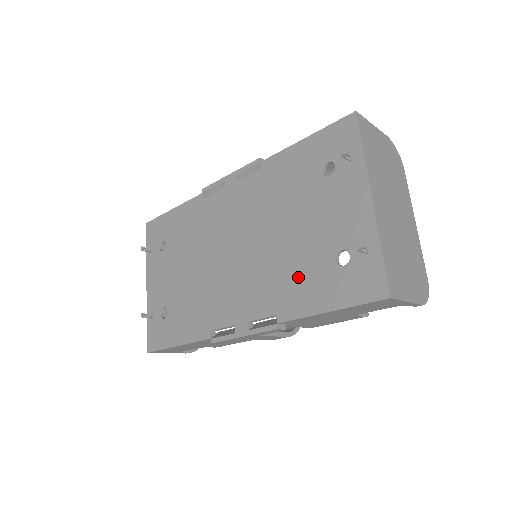
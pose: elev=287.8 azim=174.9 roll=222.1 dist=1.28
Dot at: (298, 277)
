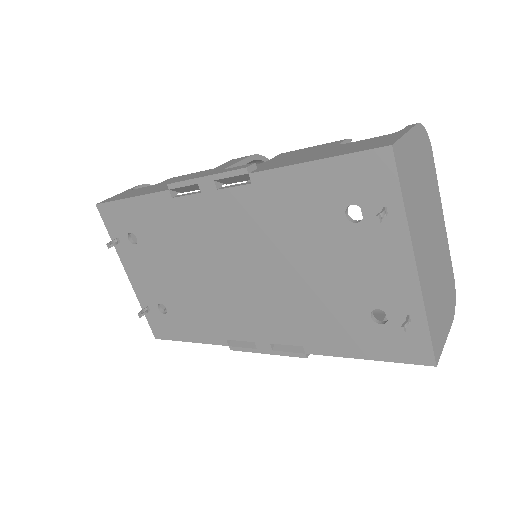
Dot at: (325, 320)
